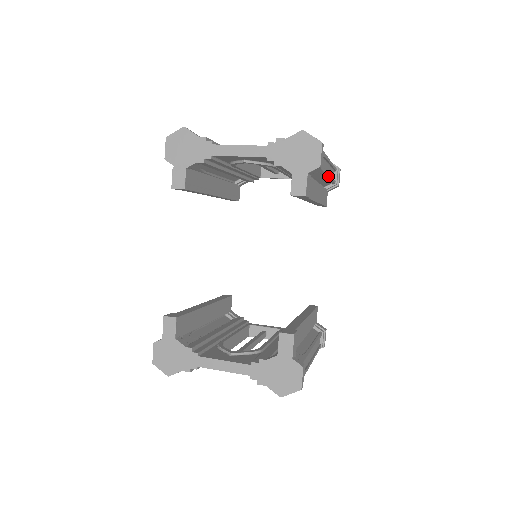
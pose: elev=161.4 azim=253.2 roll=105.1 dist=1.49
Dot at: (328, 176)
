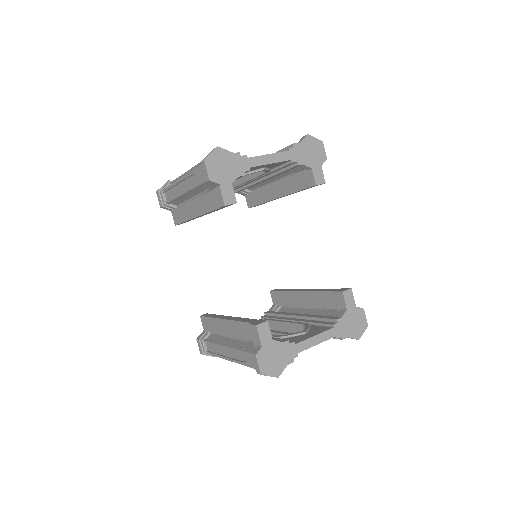
Dot at: occluded
